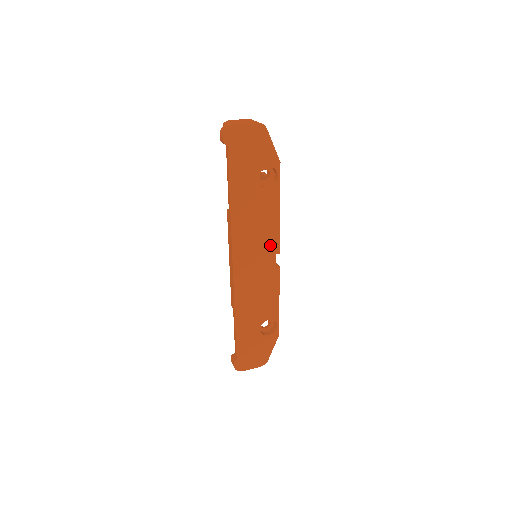
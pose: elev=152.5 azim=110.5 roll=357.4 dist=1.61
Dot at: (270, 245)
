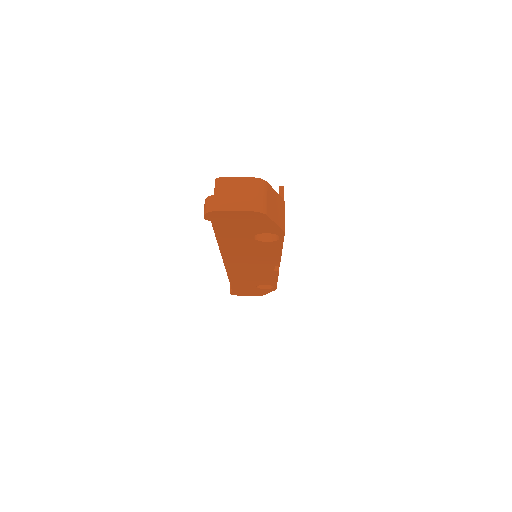
Dot at: (268, 263)
